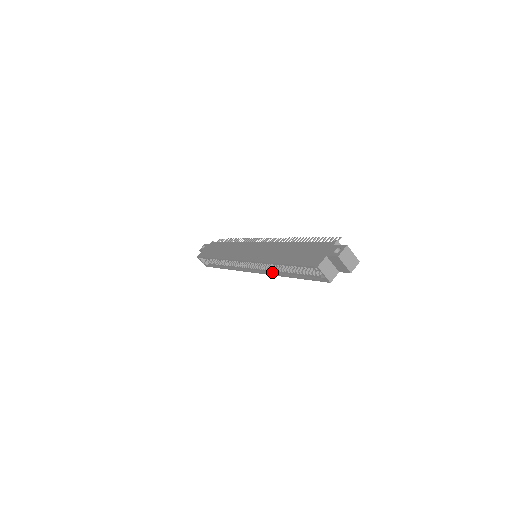
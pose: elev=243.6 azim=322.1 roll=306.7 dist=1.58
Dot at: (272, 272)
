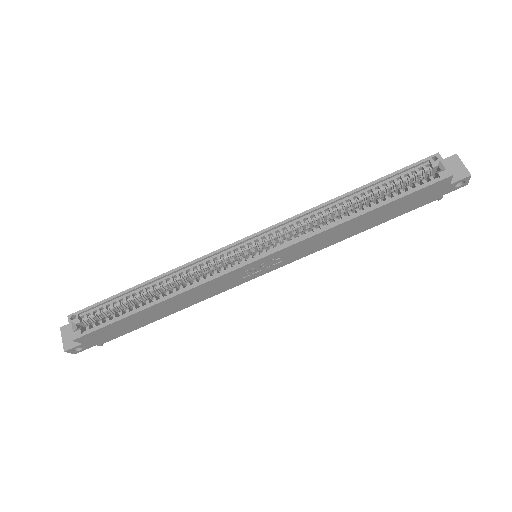
Dot at: (314, 233)
